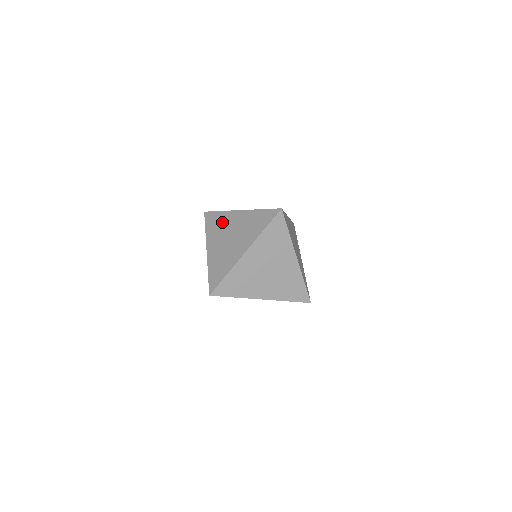
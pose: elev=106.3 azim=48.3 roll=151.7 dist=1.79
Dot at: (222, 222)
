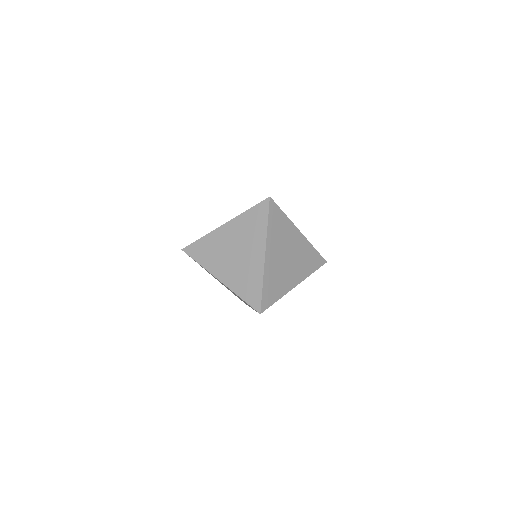
Dot at: (253, 234)
